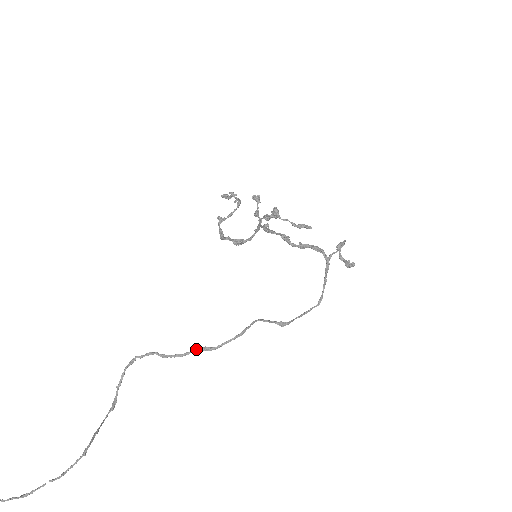
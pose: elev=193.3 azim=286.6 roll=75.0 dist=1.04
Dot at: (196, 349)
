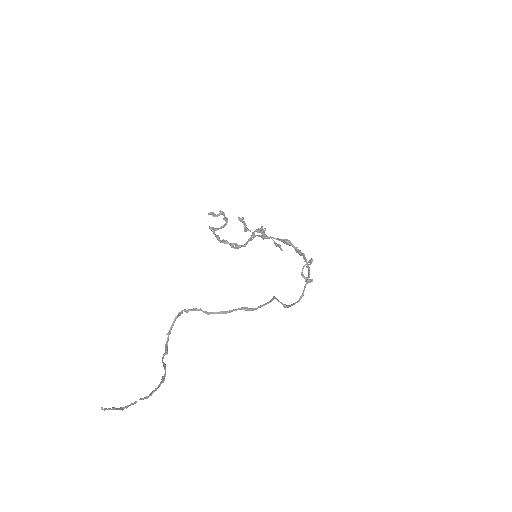
Dot at: (238, 308)
